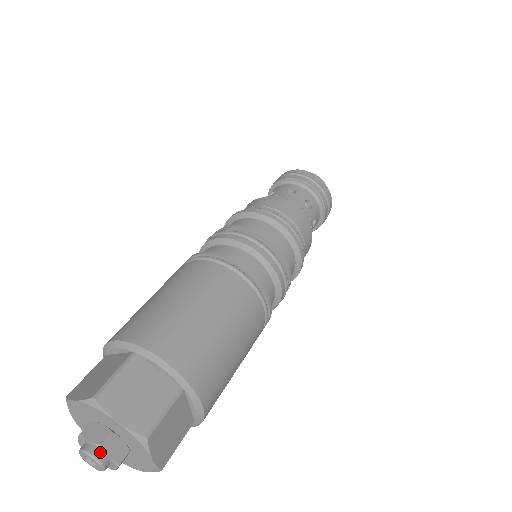
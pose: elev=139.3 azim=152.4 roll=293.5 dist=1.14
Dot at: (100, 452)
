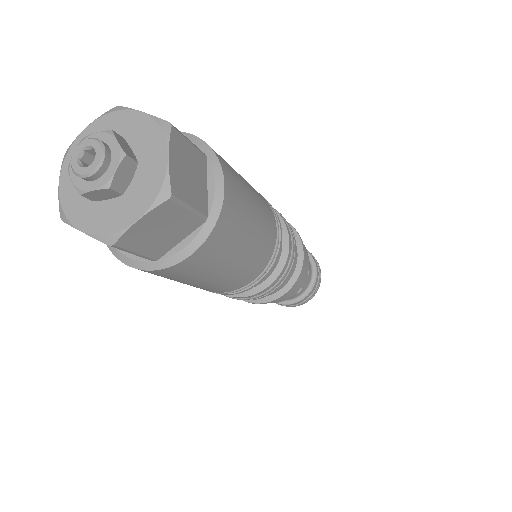
Dot at: (105, 143)
